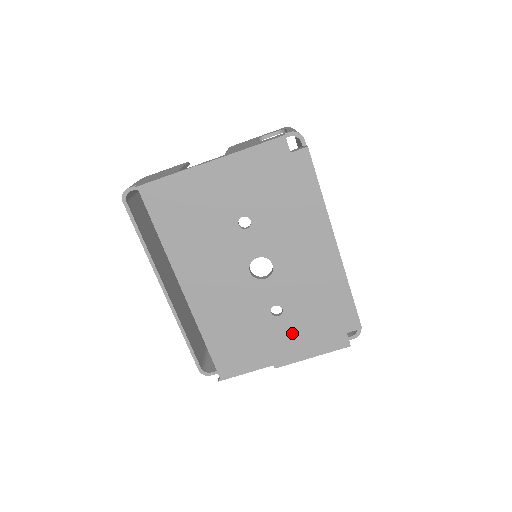
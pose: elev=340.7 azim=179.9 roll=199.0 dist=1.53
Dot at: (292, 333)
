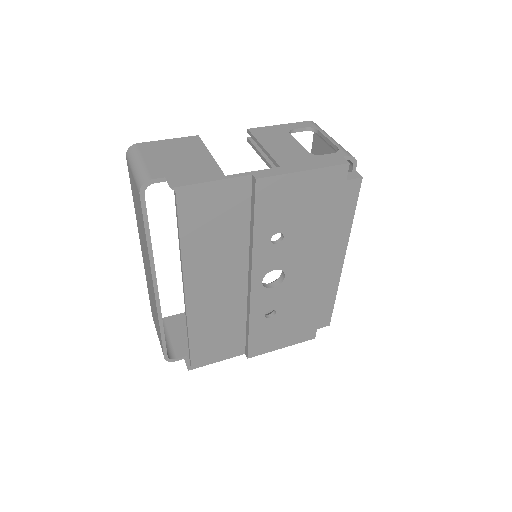
Dot at: (275, 331)
